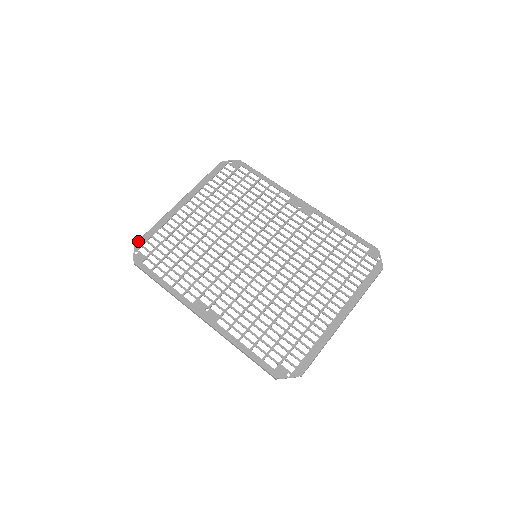
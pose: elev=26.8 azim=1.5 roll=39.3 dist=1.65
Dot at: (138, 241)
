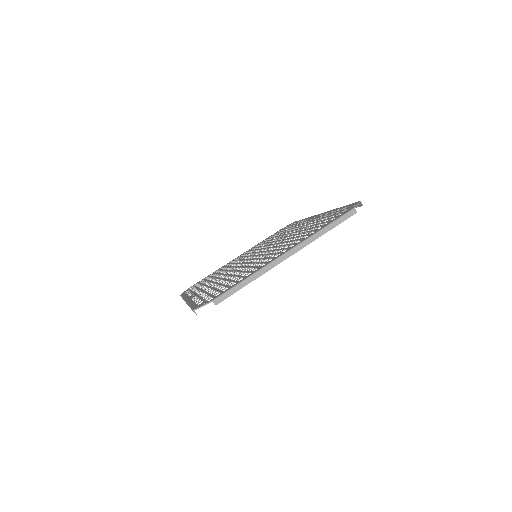
Dot at: occluded
